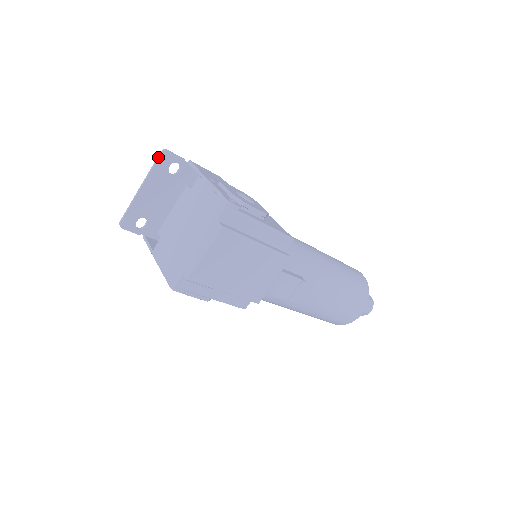
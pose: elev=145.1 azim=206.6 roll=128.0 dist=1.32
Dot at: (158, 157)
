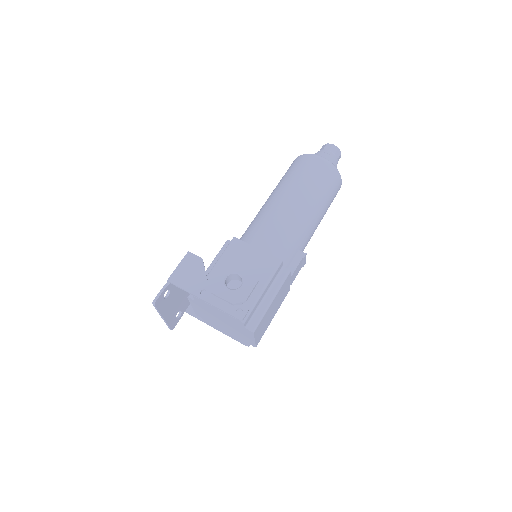
Dot at: (155, 307)
